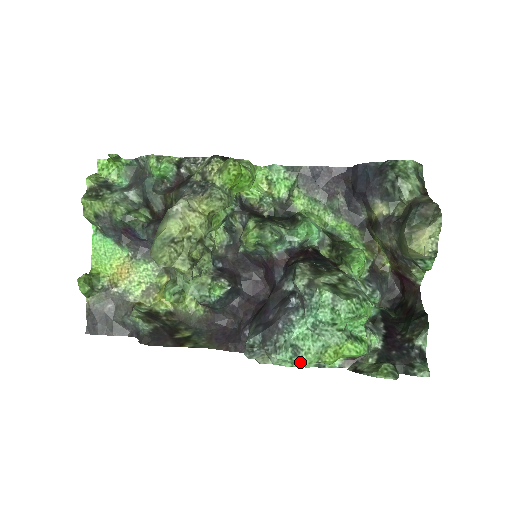
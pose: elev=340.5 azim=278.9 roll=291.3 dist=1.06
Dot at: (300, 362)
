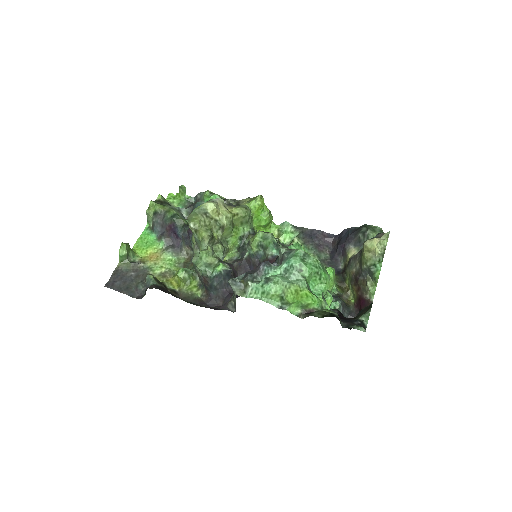
Dot at: (268, 289)
